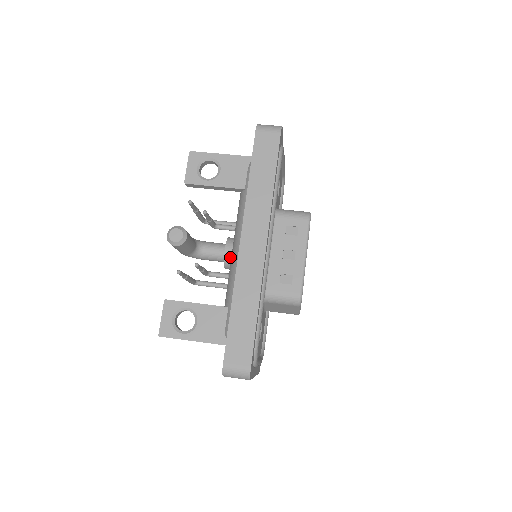
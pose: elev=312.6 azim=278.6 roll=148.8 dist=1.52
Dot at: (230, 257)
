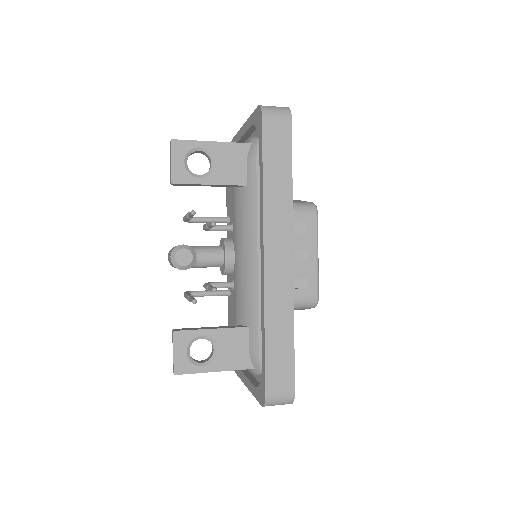
Dot at: (232, 264)
